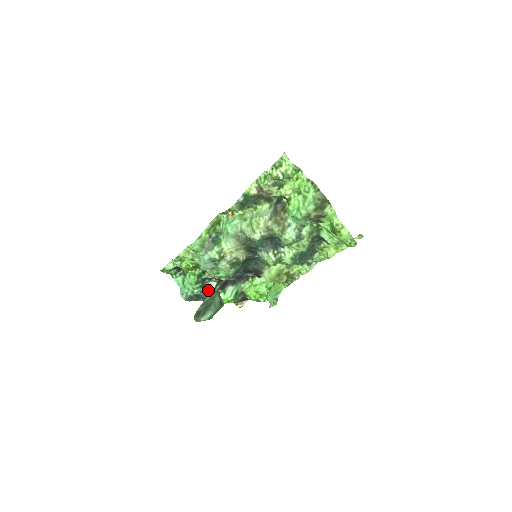
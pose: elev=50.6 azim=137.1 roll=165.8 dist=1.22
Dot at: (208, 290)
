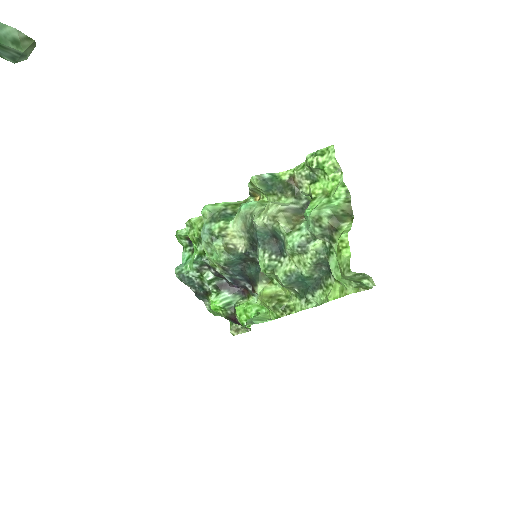
Dot at: (204, 281)
